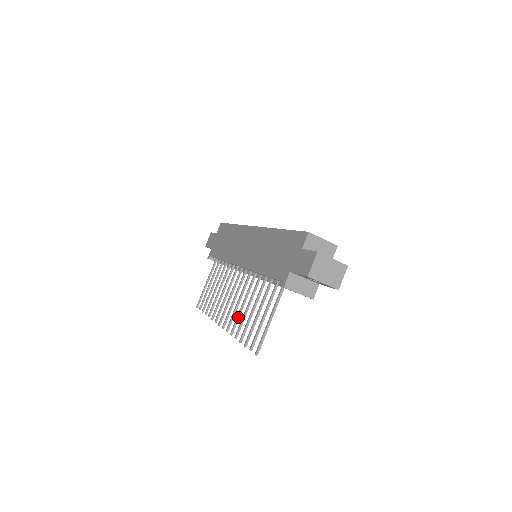
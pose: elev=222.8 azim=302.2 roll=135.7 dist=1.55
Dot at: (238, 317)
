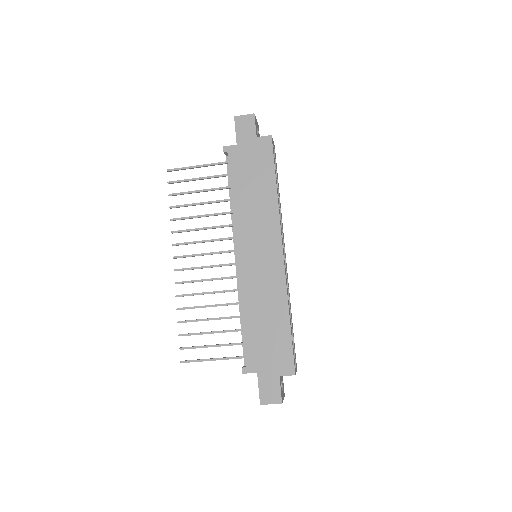
Dot at: occluded
